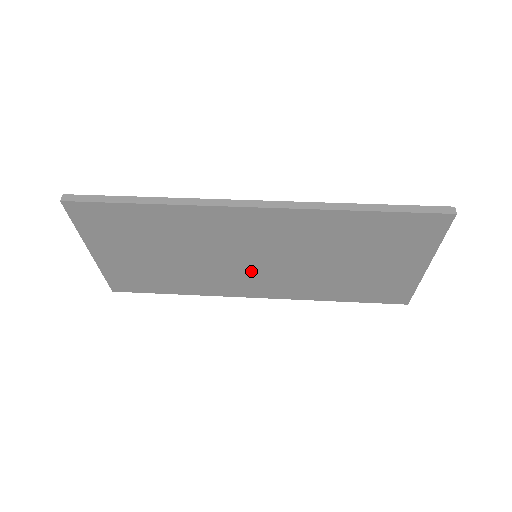
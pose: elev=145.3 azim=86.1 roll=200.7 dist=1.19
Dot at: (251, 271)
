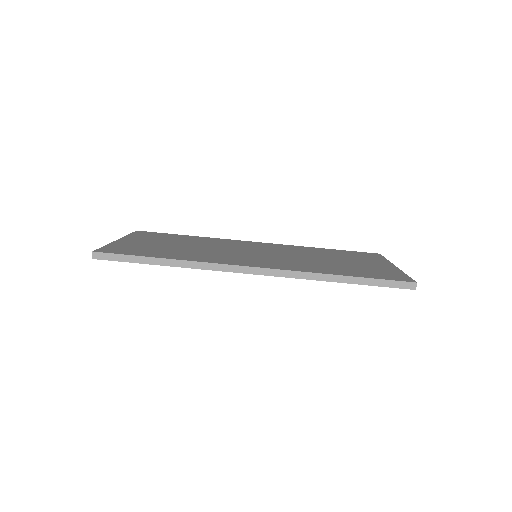
Dot at: occluded
